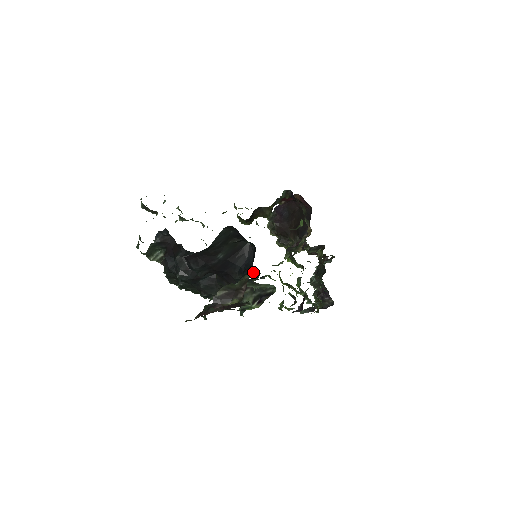
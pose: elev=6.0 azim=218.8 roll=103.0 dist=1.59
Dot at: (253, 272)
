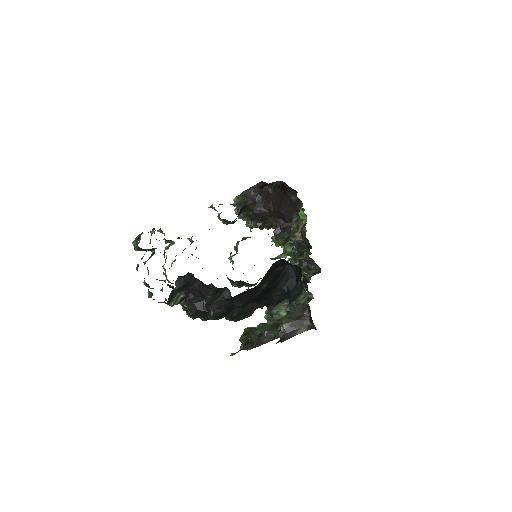
Dot at: (306, 294)
